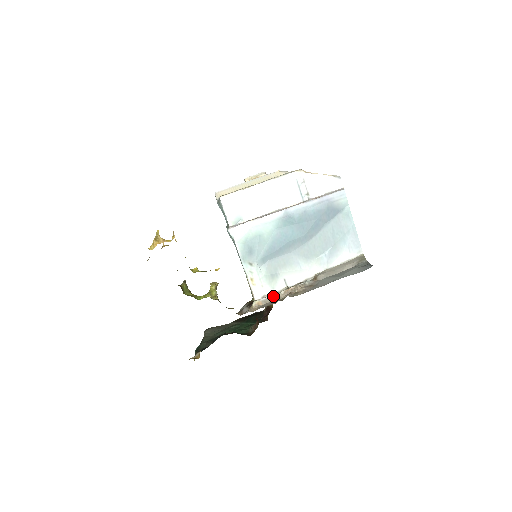
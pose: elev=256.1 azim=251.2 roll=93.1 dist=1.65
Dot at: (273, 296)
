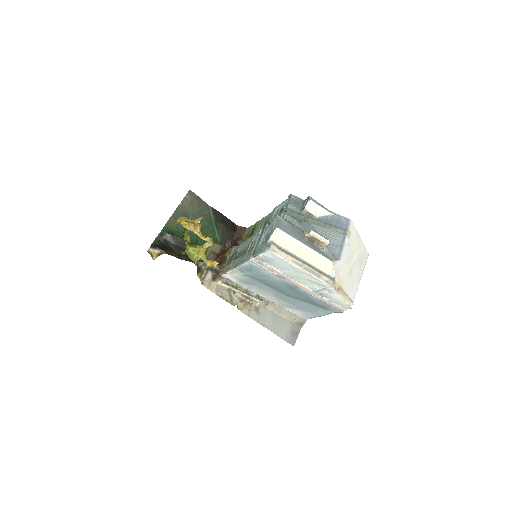
Dot at: (232, 290)
